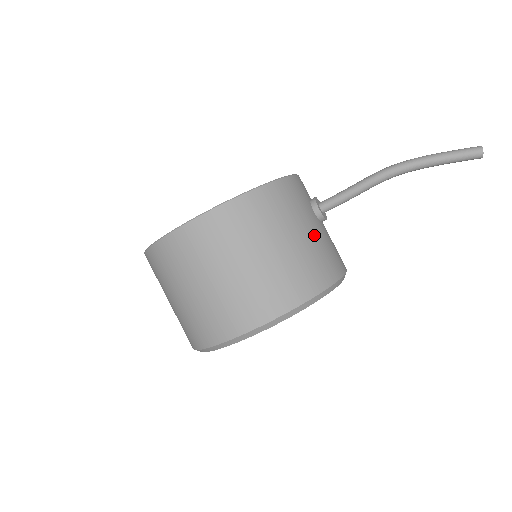
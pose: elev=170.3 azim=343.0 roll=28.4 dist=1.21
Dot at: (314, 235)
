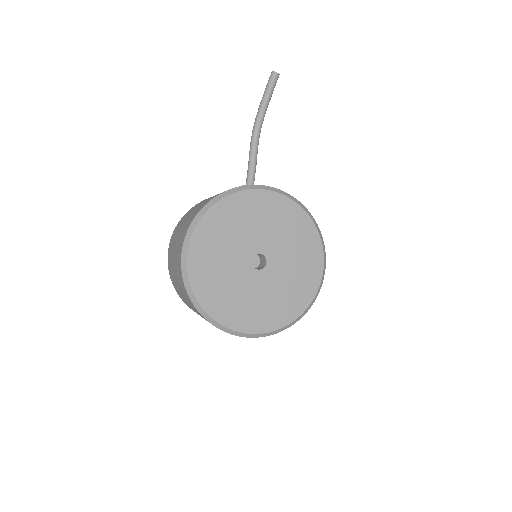
Dot at: occluded
